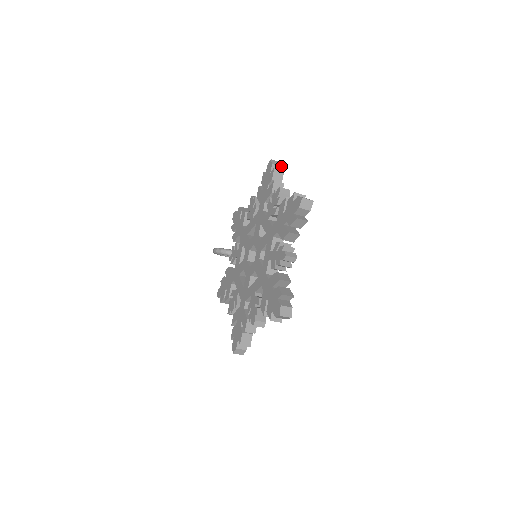
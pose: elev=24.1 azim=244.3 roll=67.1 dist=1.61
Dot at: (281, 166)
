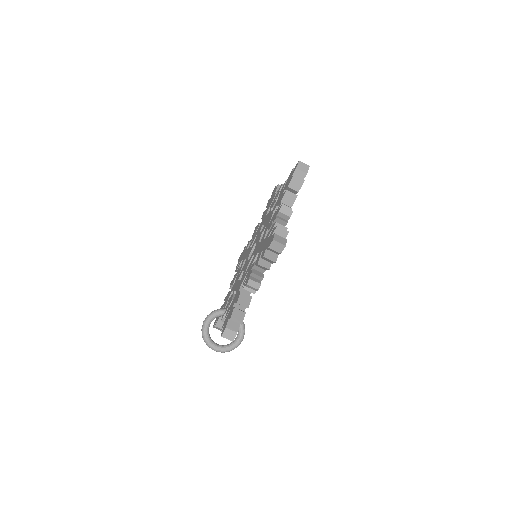
Dot at: occluded
